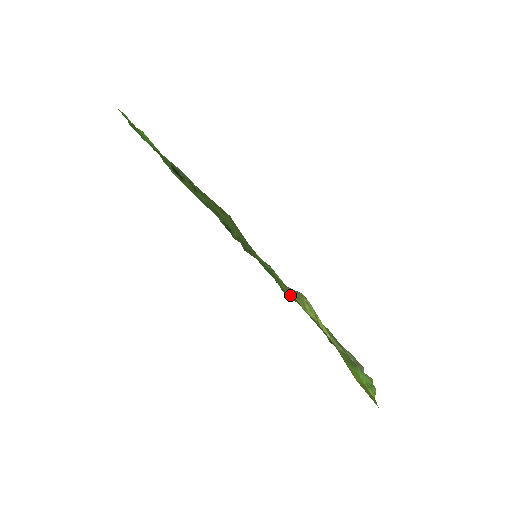
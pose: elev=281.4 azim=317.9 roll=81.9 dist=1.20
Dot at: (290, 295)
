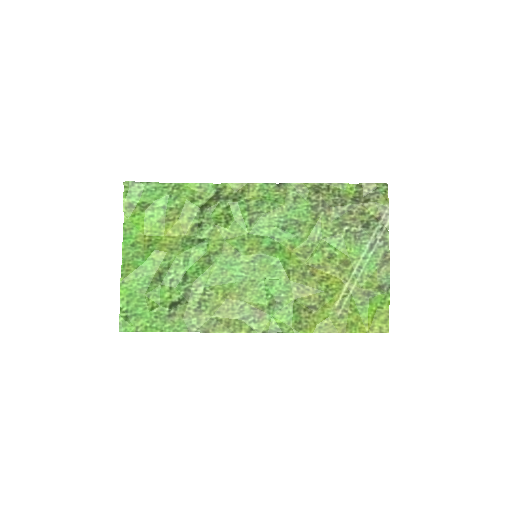
Dot at: (299, 263)
